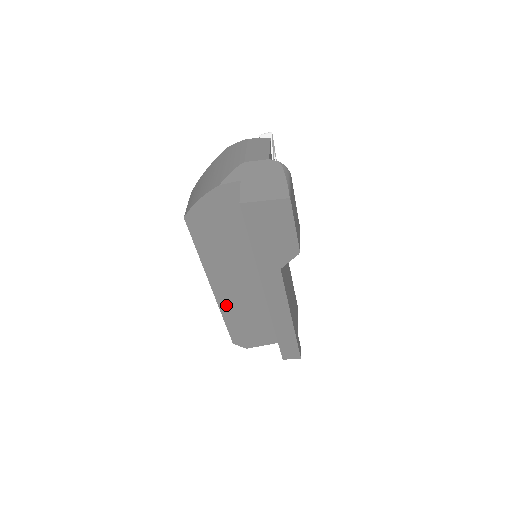
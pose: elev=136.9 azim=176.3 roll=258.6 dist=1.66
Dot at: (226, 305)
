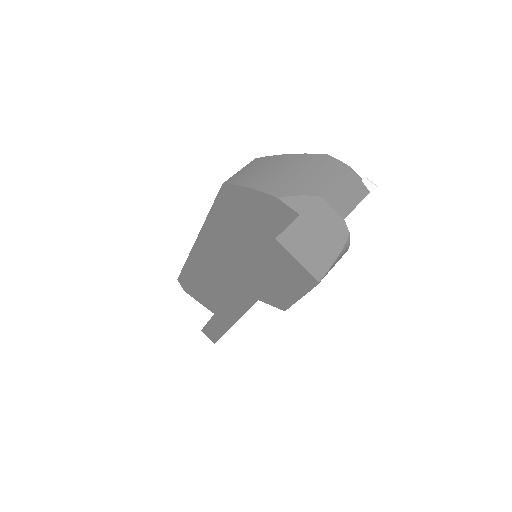
Dot at: (196, 259)
